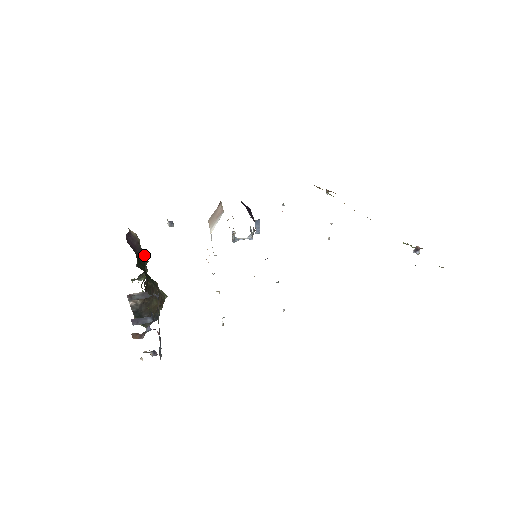
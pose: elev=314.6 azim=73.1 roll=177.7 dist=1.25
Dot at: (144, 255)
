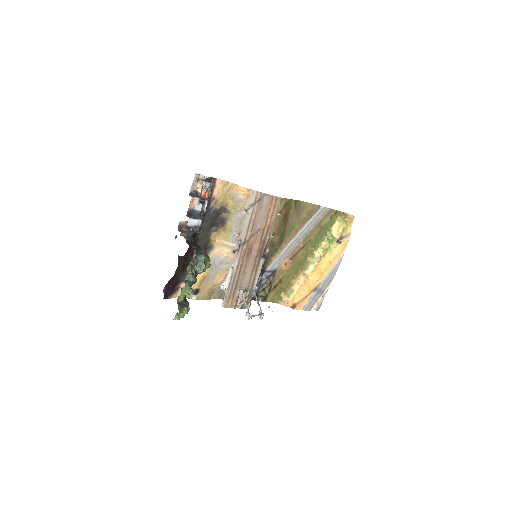
Dot at: occluded
